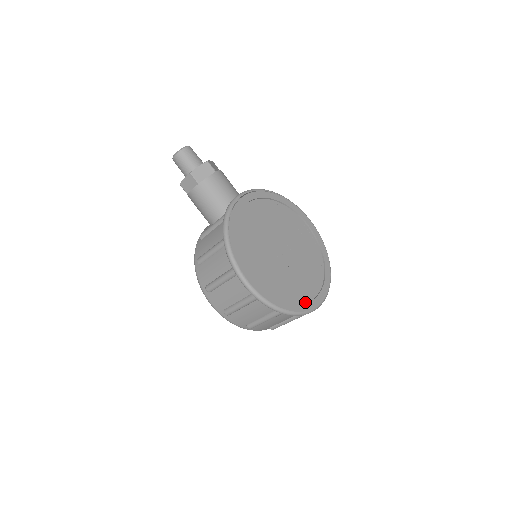
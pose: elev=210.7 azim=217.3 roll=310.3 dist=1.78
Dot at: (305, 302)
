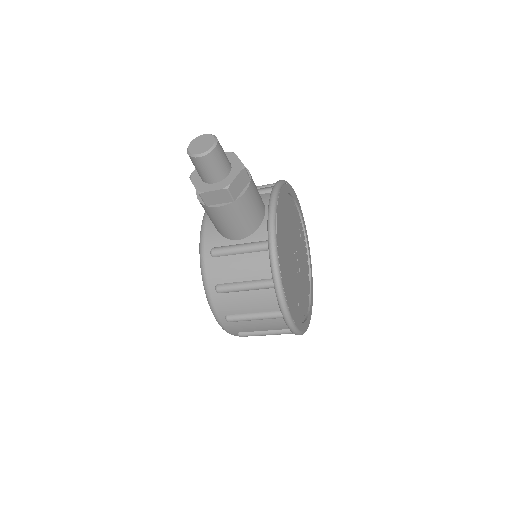
Dot at: (308, 306)
